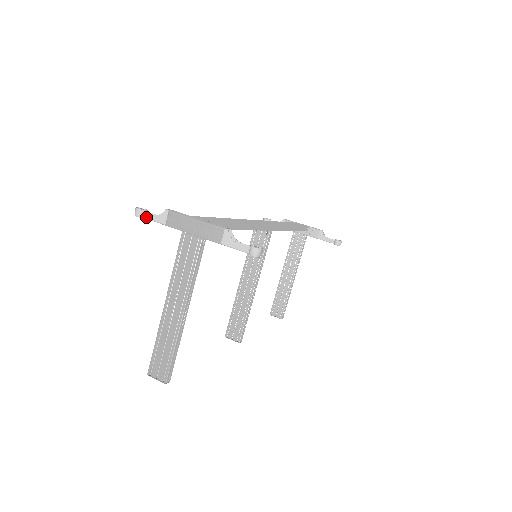
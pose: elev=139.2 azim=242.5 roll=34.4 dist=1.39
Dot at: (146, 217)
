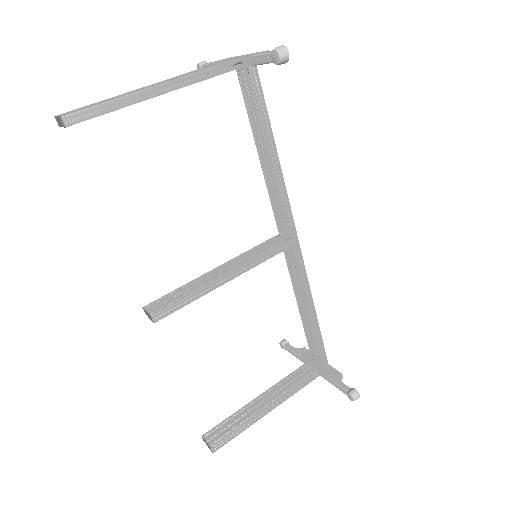
Dot at: (205, 64)
